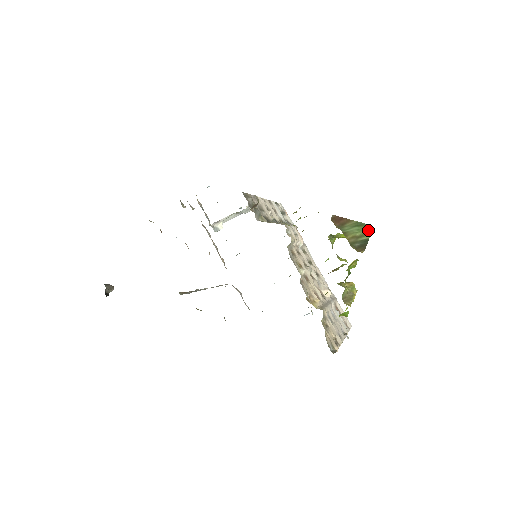
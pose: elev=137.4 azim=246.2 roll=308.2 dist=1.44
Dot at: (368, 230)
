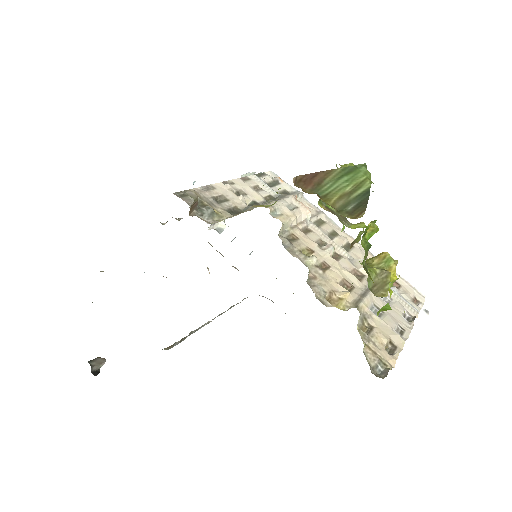
Dot at: (365, 174)
